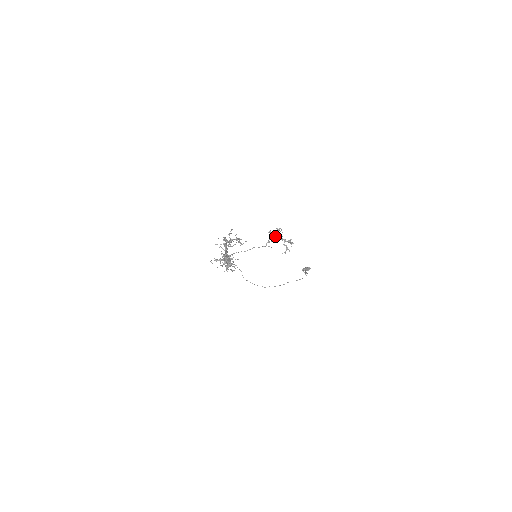
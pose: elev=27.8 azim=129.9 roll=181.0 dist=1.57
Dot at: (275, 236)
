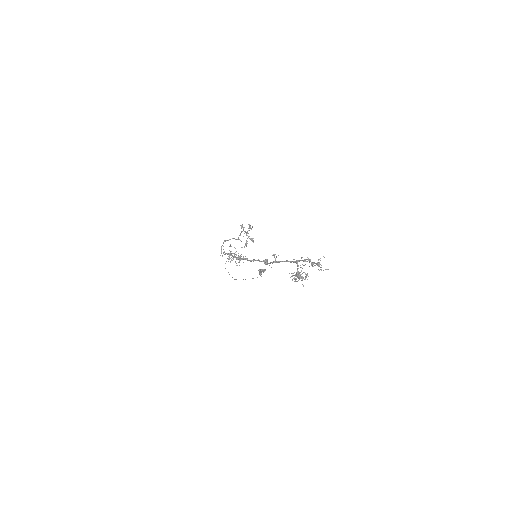
Dot at: (244, 231)
